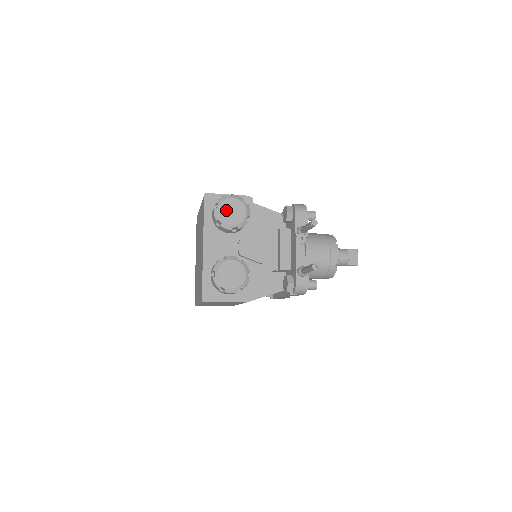
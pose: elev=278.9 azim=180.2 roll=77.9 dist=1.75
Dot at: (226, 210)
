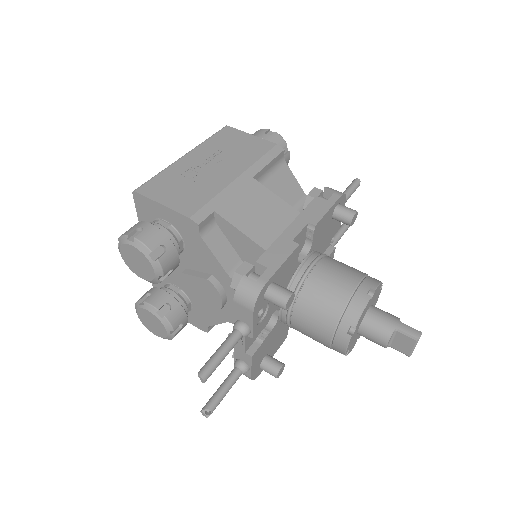
Dot at: (129, 257)
